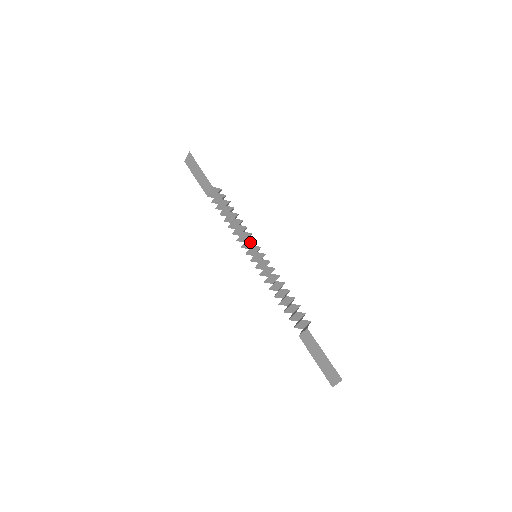
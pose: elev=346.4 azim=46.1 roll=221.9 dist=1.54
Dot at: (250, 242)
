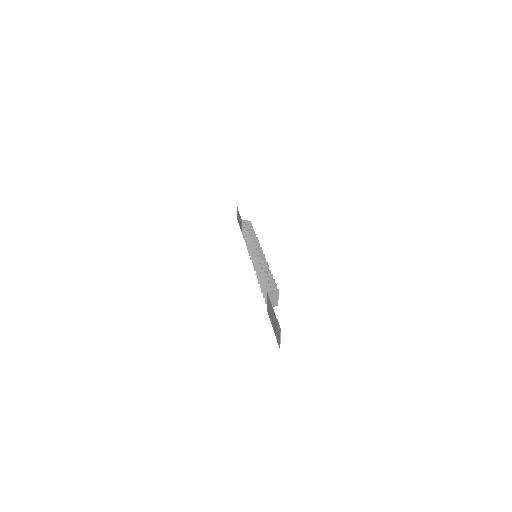
Dot at: occluded
